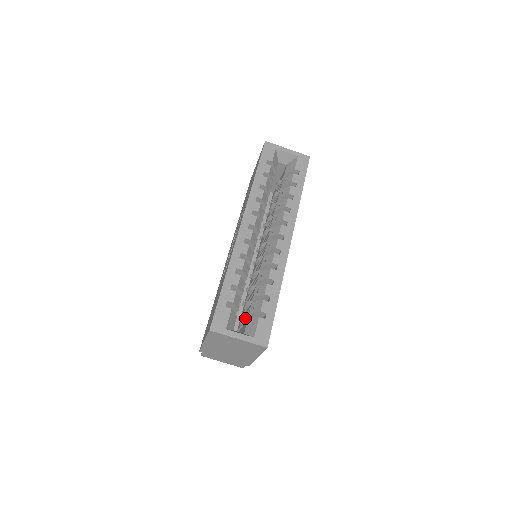
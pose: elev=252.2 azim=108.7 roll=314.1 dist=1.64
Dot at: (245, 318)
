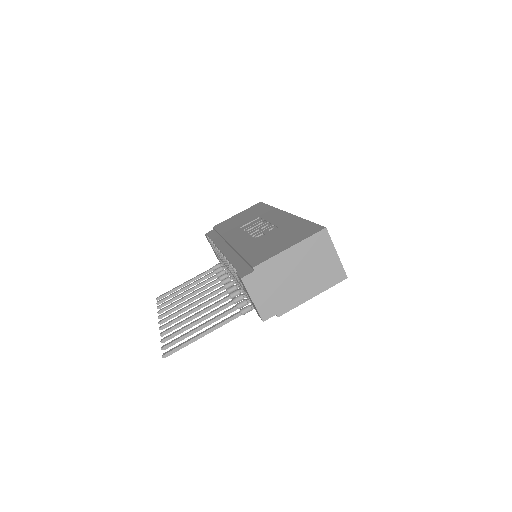
Dot at: occluded
